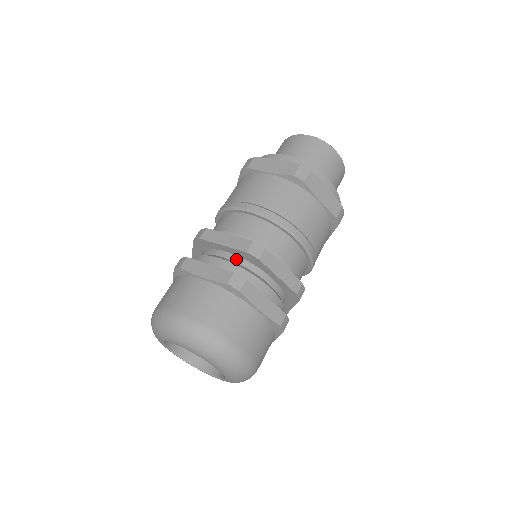
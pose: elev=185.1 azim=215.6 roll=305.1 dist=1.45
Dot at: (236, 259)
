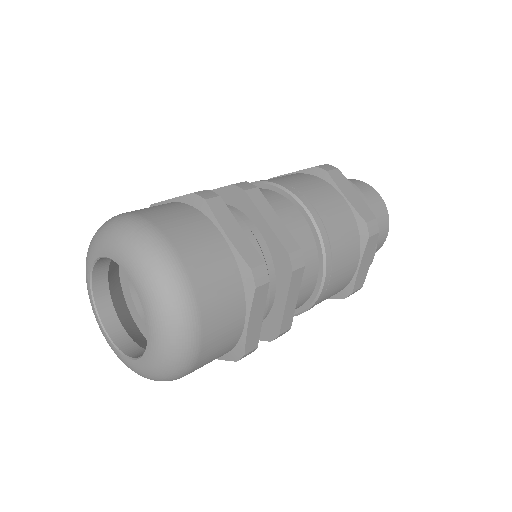
Dot at: occluded
